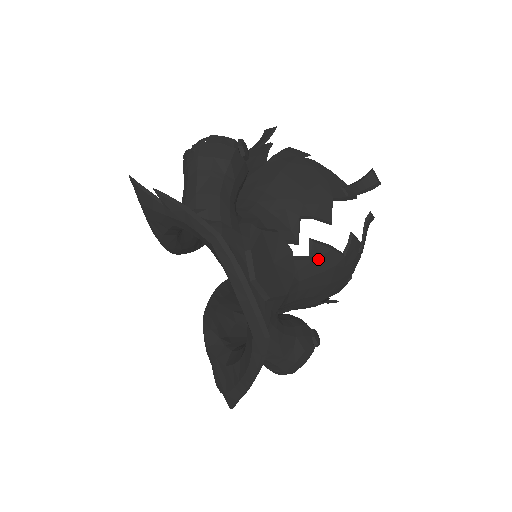
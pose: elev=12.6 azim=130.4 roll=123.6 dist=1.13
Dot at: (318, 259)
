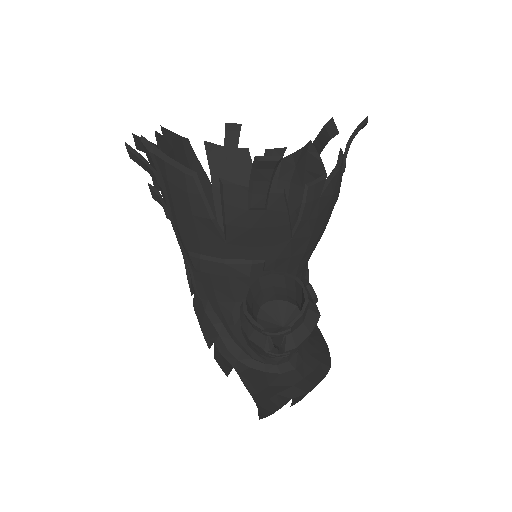
Dot at: occluded
